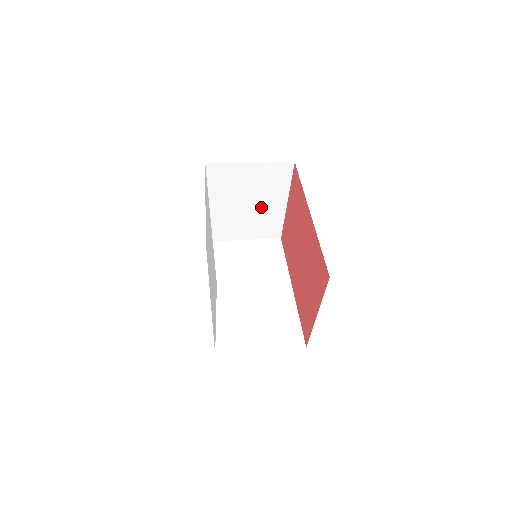
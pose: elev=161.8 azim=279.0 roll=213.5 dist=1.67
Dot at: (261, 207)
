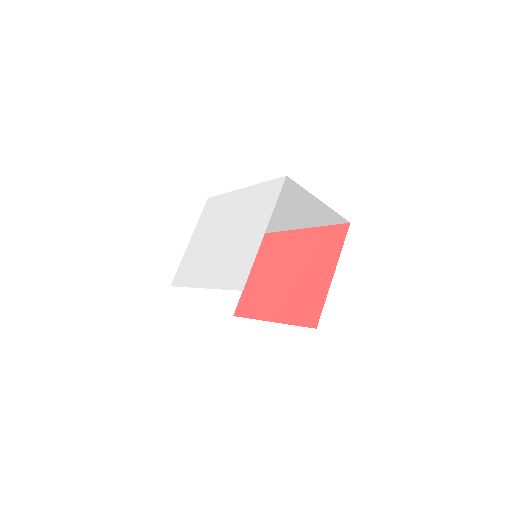
Dot at: occluded
